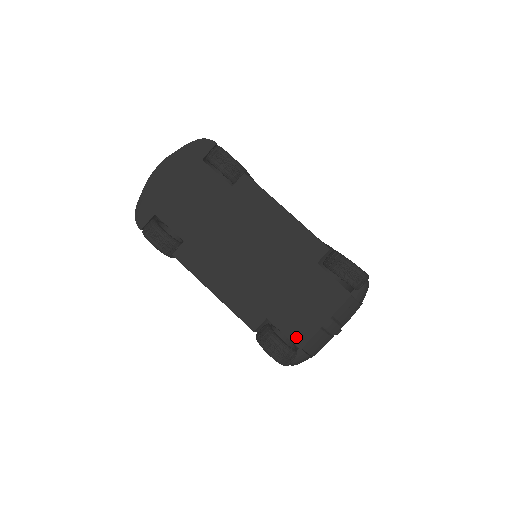
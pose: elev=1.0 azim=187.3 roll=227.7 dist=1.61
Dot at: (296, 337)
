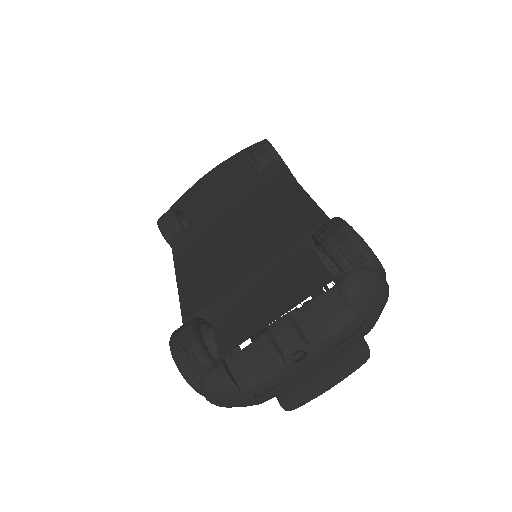
Dot at: (225, 337)
